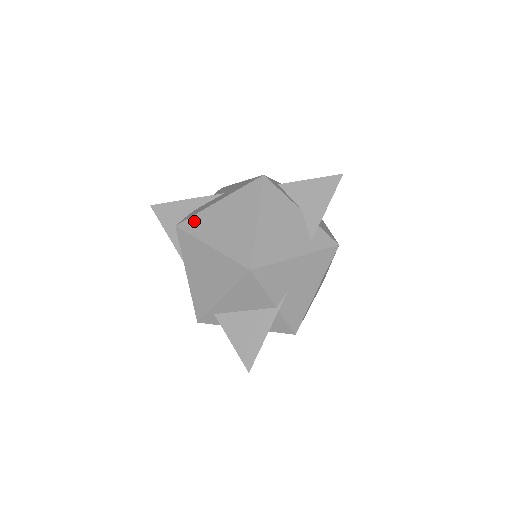
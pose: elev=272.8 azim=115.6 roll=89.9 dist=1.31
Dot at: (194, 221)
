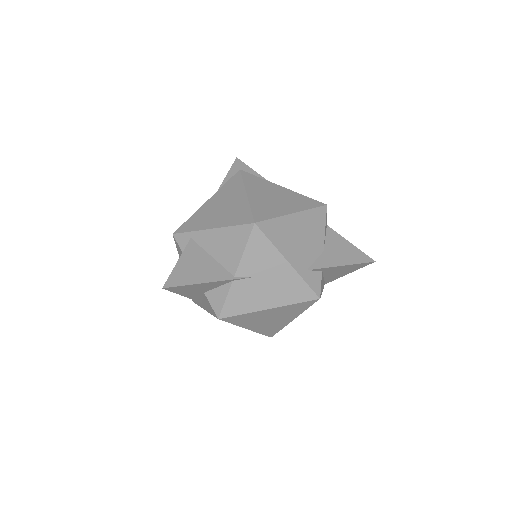
Dot at: (254, 178)
